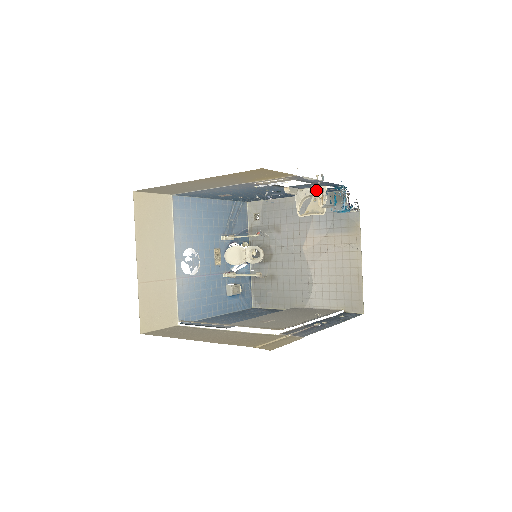
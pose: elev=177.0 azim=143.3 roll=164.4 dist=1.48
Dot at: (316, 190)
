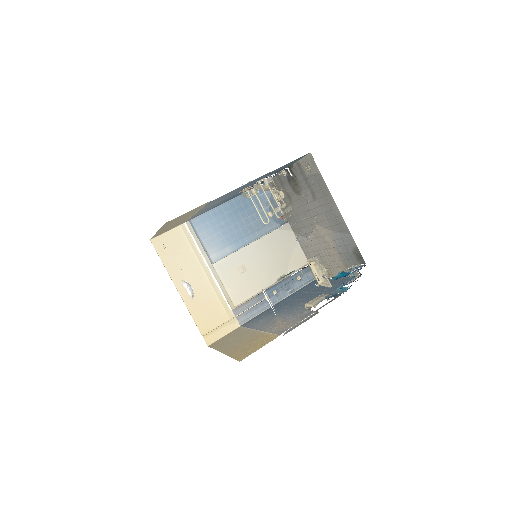
Dot at: (326, 278)
